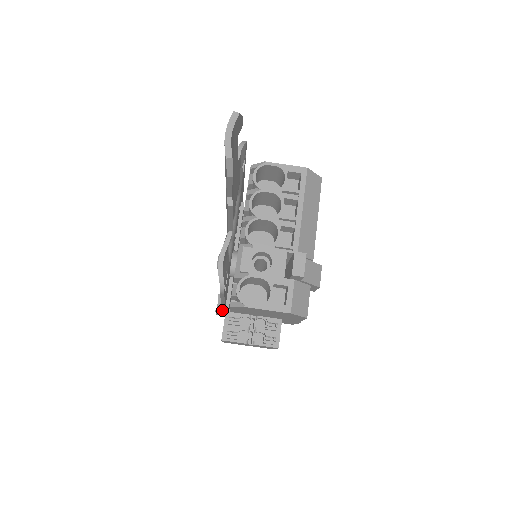
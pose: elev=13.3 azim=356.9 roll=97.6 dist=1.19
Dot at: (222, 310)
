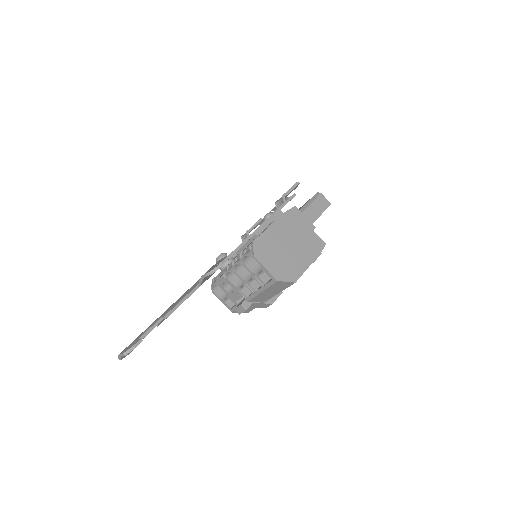
Dot at: occluded
